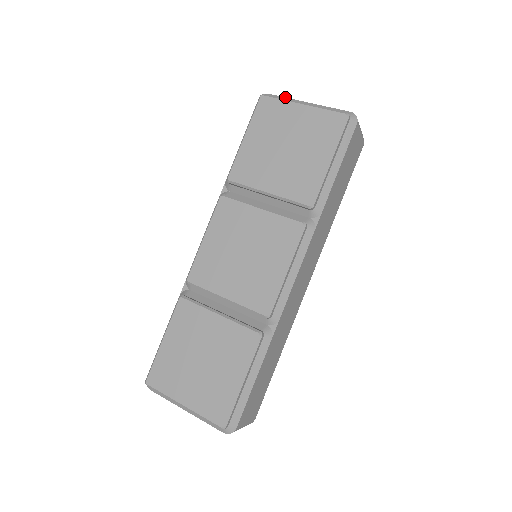
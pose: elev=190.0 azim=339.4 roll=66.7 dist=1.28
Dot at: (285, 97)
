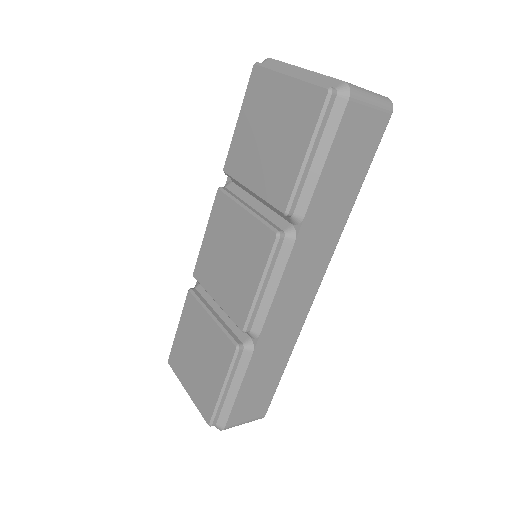
Dot at: occluded
